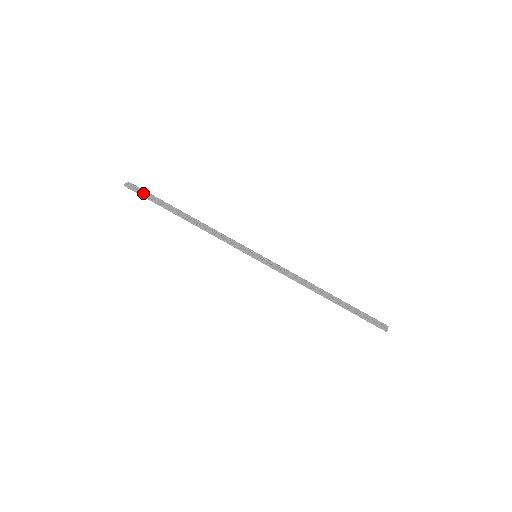
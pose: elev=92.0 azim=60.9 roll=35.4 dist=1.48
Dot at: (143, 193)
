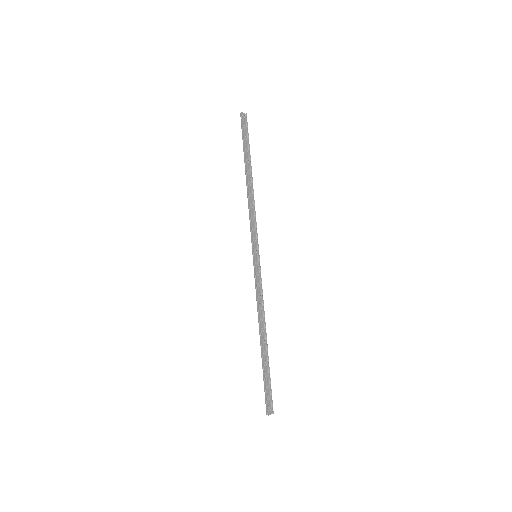
Dot at: (244, 131)
